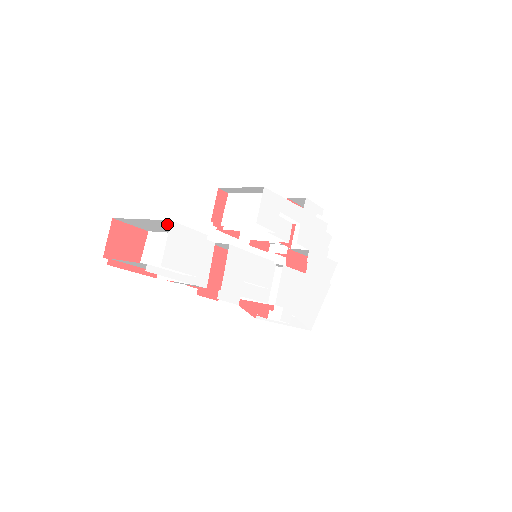
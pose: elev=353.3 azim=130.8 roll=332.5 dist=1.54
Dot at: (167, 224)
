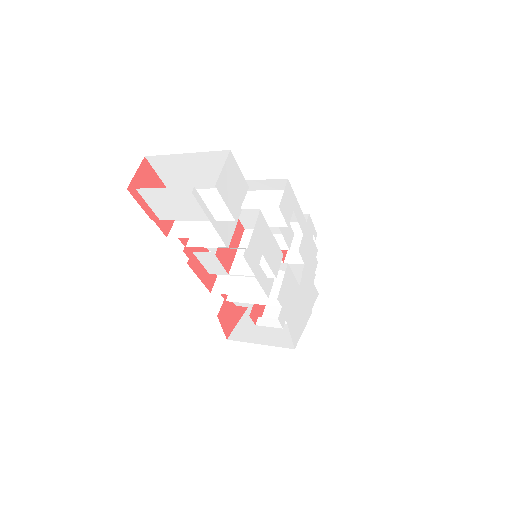
Dot at: (214, 163)
